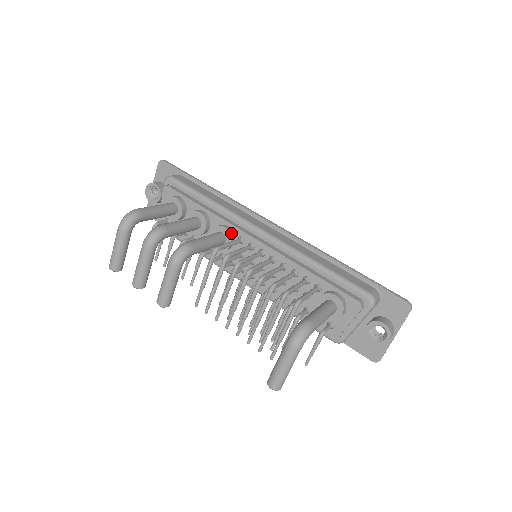
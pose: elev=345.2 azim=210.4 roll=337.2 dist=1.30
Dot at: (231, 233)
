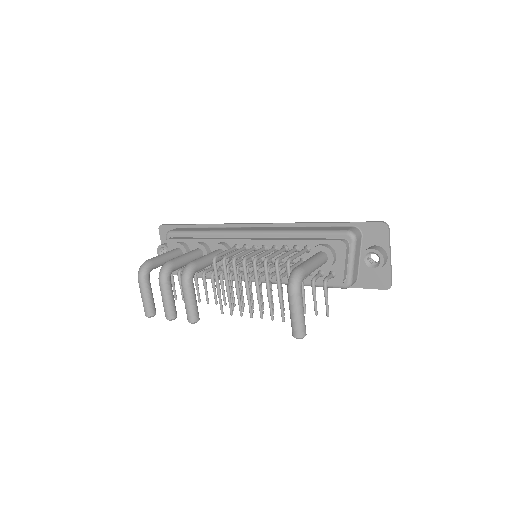
Dot at: (226, 246)
